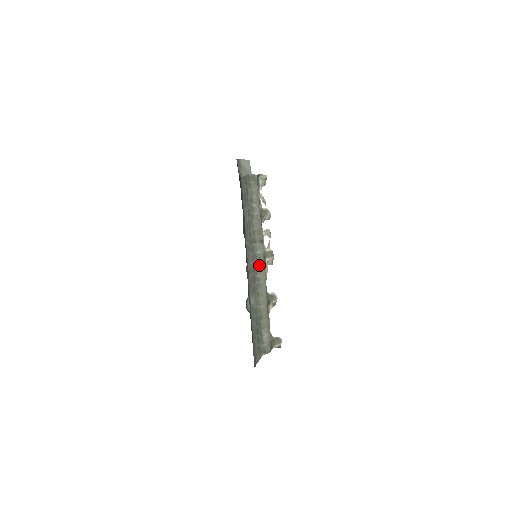
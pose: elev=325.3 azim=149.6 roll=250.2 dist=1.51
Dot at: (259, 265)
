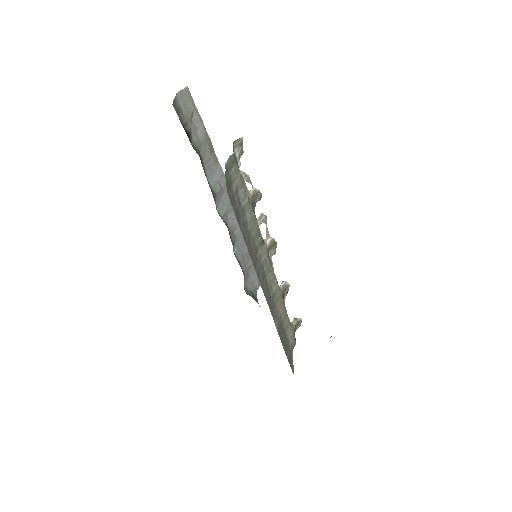
Dot at: (267, 272)
